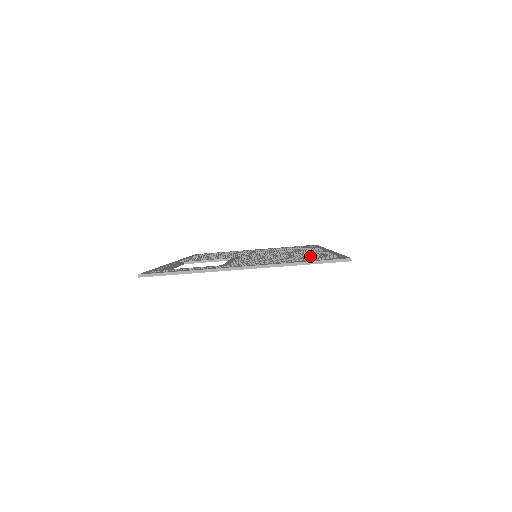
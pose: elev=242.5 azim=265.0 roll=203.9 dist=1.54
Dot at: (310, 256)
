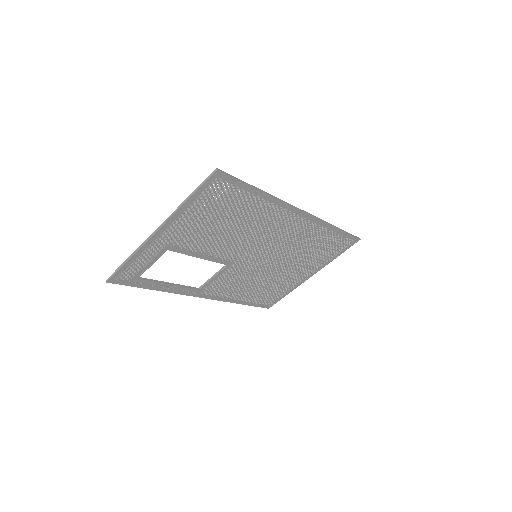
Dot at: (235, 205)
